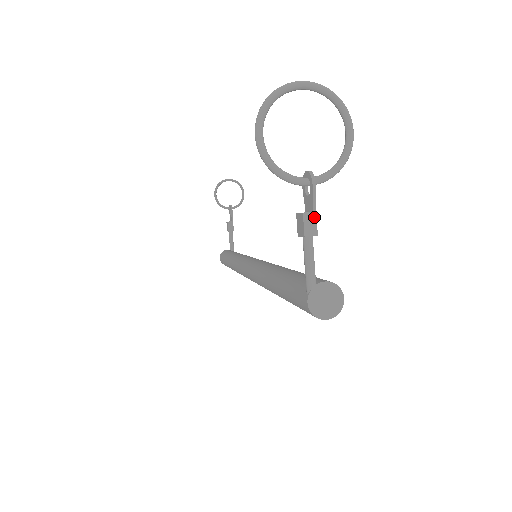
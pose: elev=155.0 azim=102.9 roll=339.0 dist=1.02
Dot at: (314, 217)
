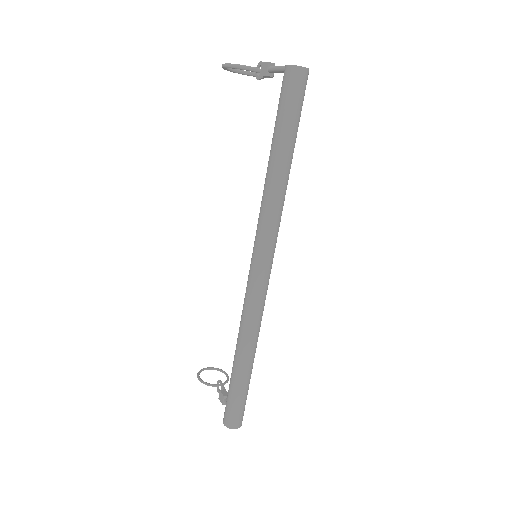
Dot at: occluded
